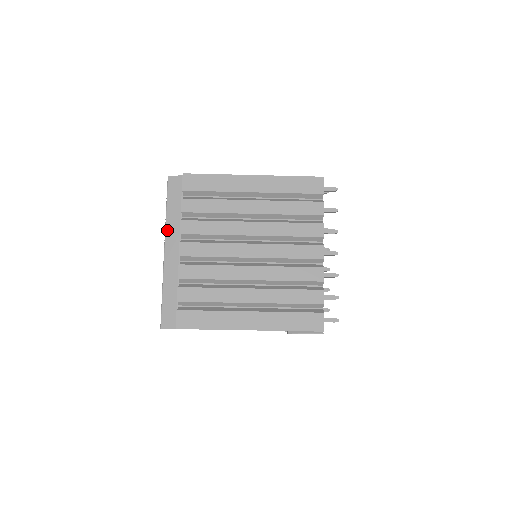
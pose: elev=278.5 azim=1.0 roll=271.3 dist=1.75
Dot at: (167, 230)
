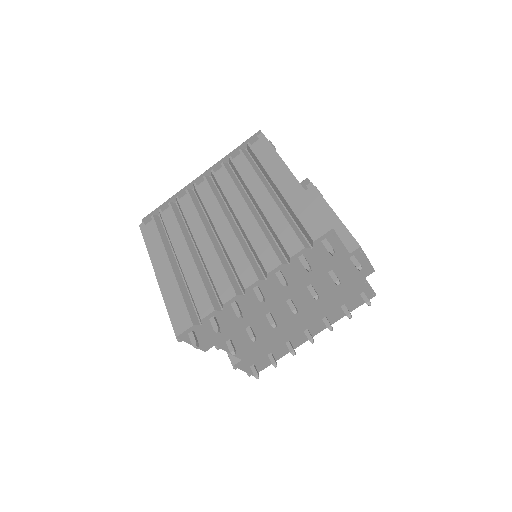
Dot at: (216, 164)
